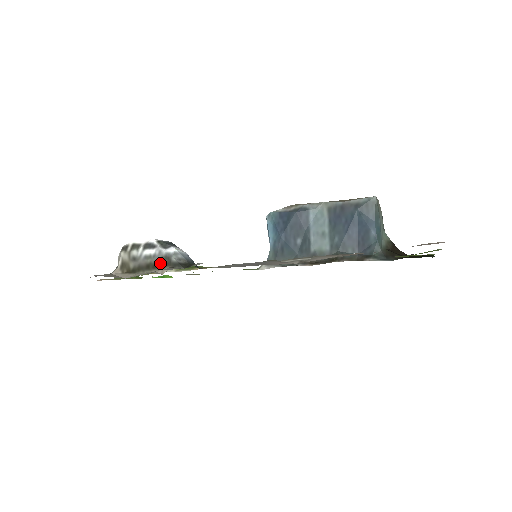
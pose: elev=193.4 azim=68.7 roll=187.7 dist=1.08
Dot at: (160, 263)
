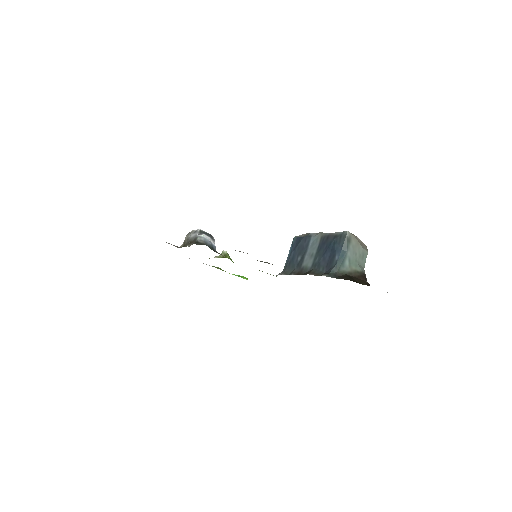
Dot at: (193, 241)
